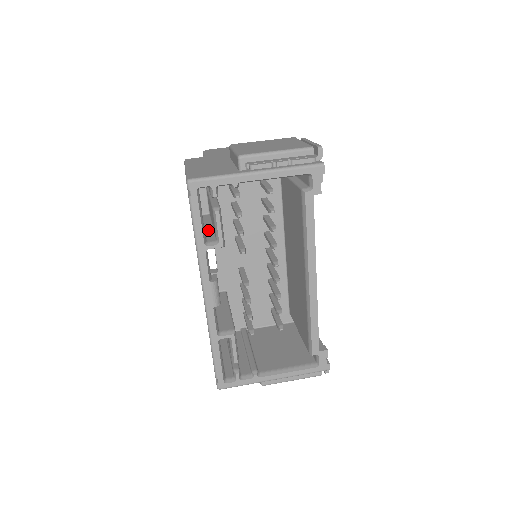
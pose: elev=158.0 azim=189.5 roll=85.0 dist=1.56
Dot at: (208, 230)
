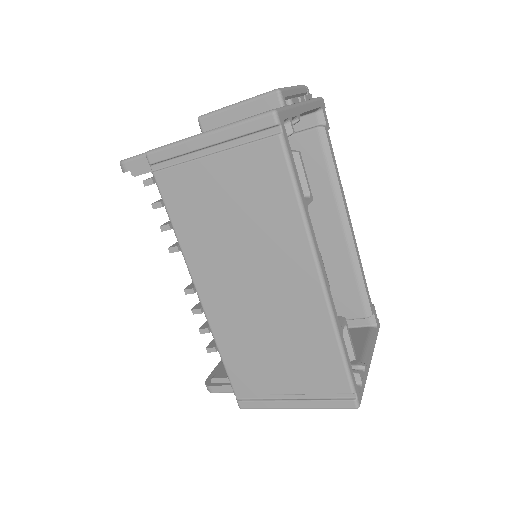
Dot at: occluded
